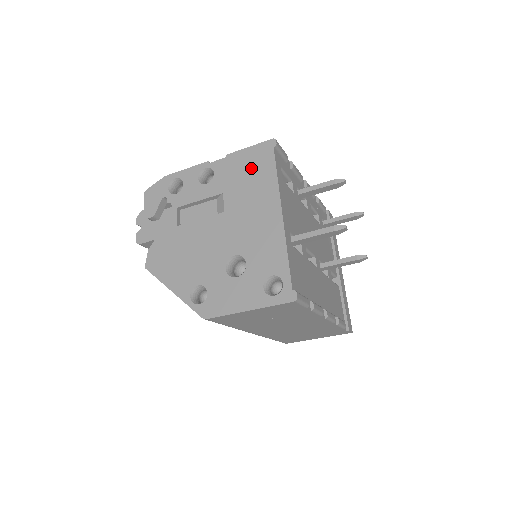
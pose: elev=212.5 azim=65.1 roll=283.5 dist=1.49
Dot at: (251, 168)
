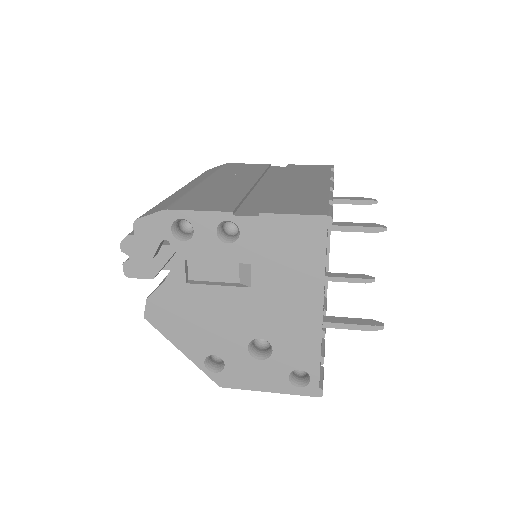
Dot at: (293, 245)
